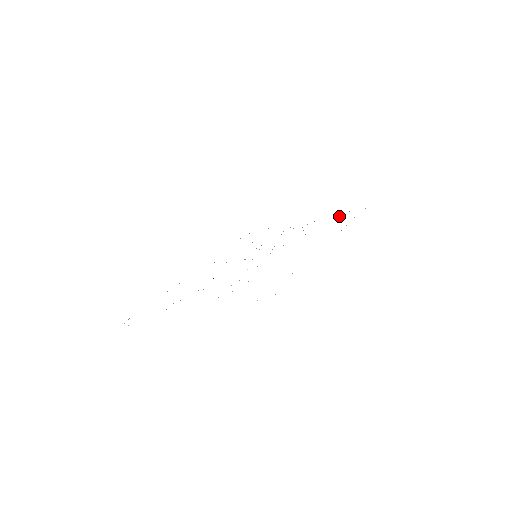
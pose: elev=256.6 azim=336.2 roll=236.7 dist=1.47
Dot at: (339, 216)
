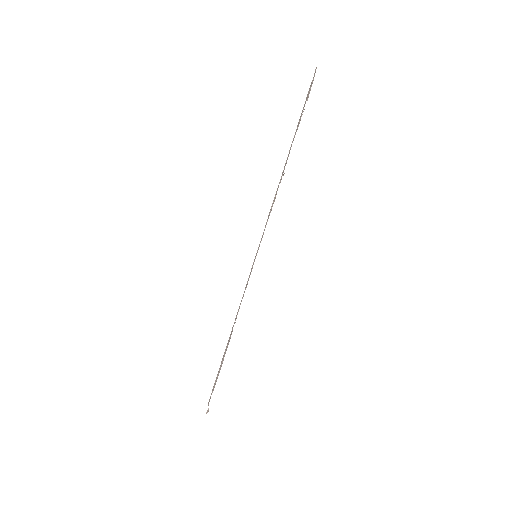
Dot at: occluded
